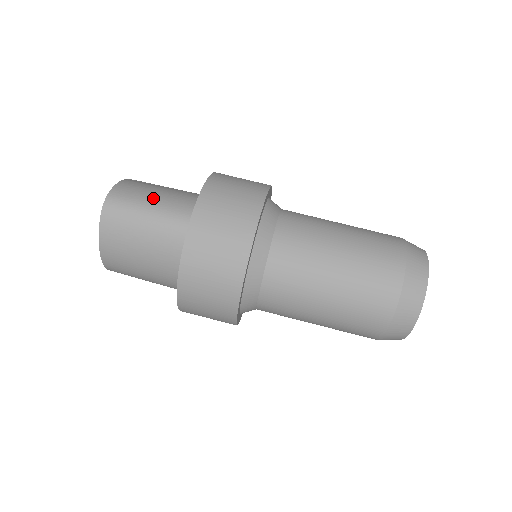
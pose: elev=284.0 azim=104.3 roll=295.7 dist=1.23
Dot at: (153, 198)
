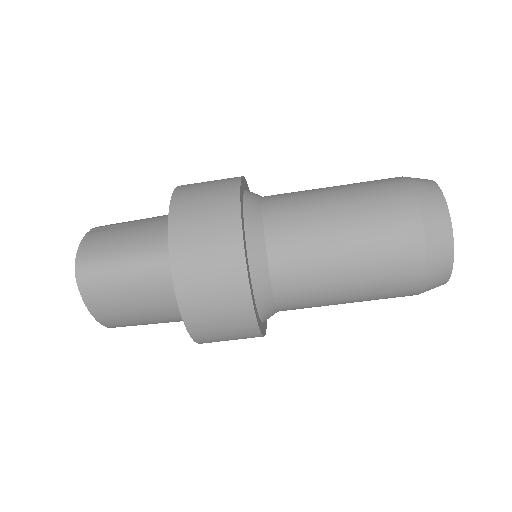
Dot at: (123, 247)
